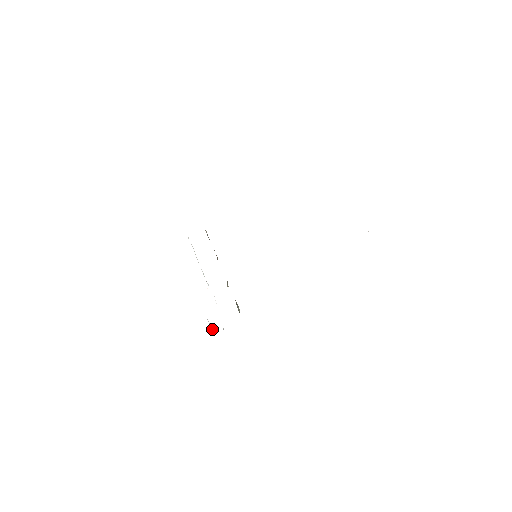
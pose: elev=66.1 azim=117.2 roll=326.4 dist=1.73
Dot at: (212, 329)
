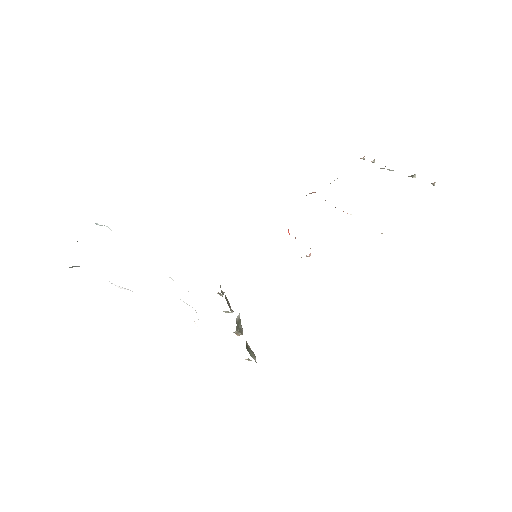
Dot at: occluded
